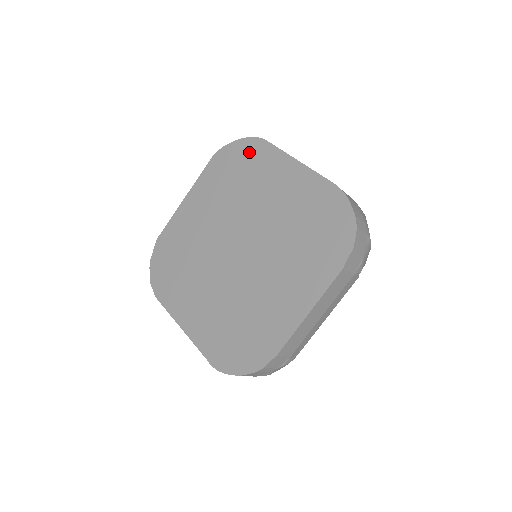
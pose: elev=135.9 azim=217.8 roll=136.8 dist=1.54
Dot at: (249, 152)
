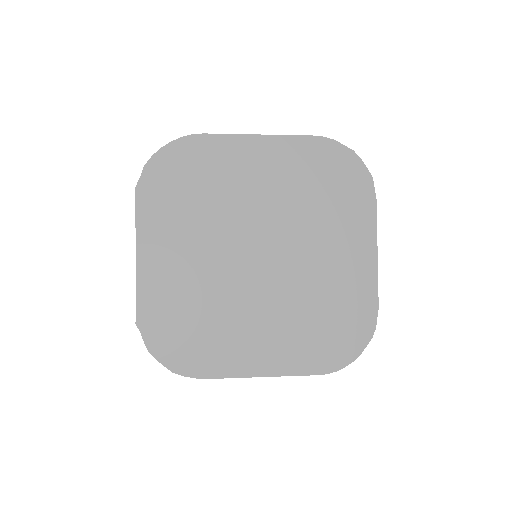
Dot at: (187, 156)
